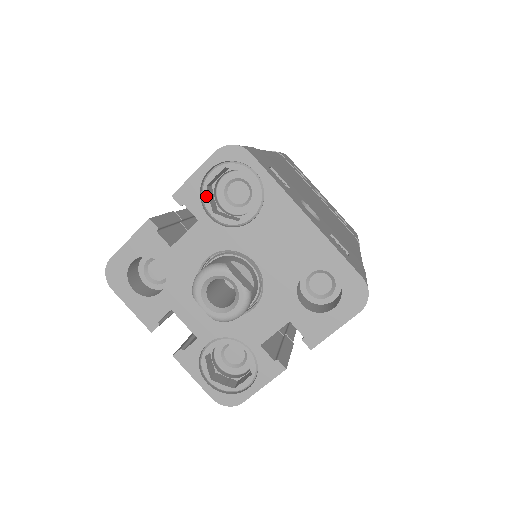
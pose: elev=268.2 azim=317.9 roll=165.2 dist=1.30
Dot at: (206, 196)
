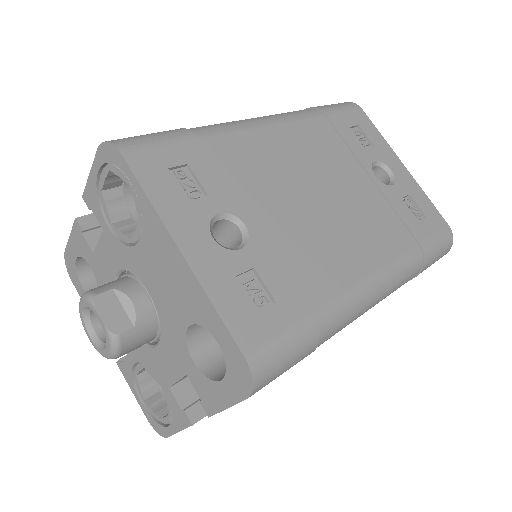
Dot at: (103, 202)
